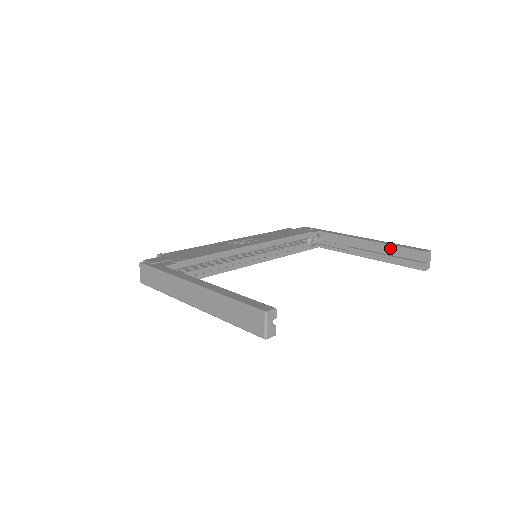
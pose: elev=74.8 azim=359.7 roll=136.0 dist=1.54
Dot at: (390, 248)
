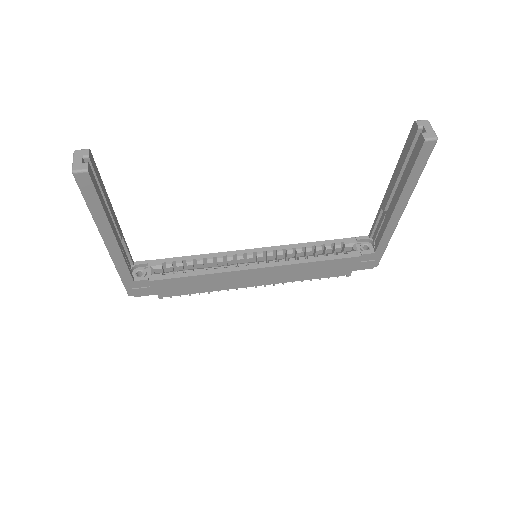
Dot at: (399, 166)
